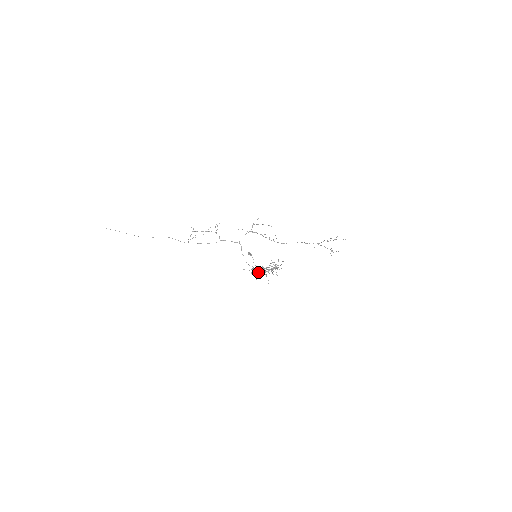
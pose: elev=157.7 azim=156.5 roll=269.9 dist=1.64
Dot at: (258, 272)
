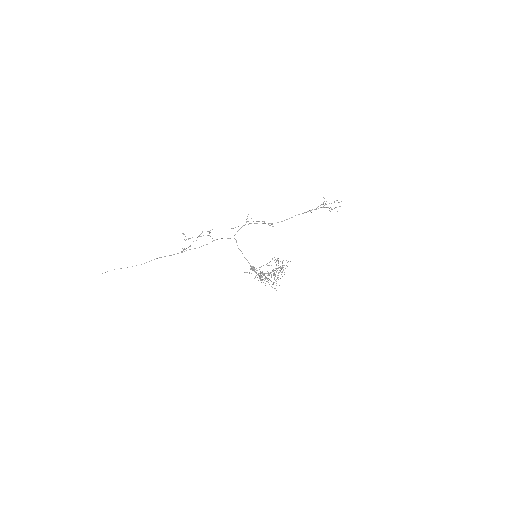
Dot at: occluded
